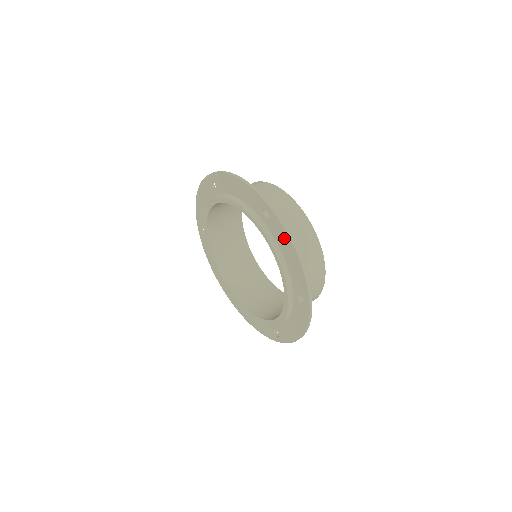
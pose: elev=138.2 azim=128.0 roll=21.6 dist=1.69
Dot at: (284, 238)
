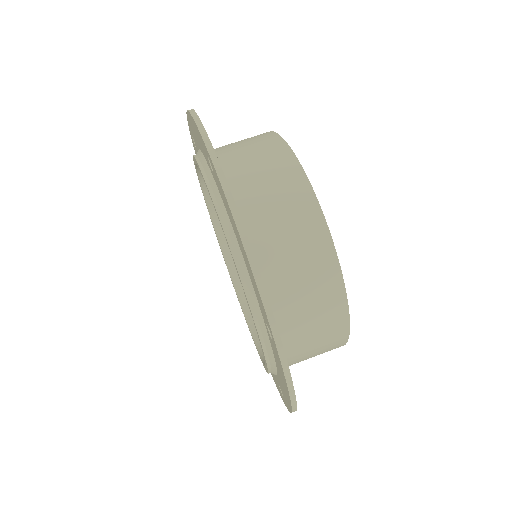
Dot at: (227, 205)
